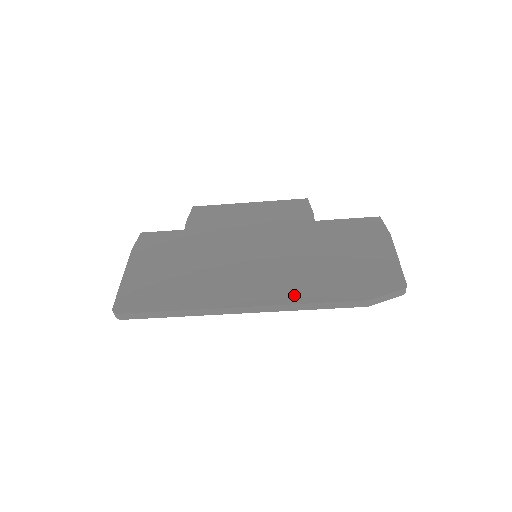
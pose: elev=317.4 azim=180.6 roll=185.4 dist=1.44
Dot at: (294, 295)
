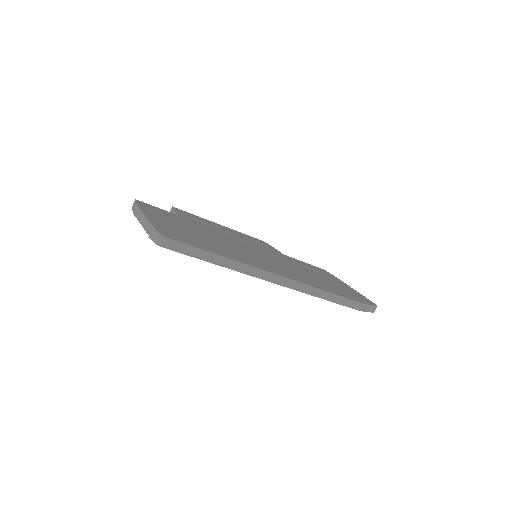
Dot at: (313, 284)
